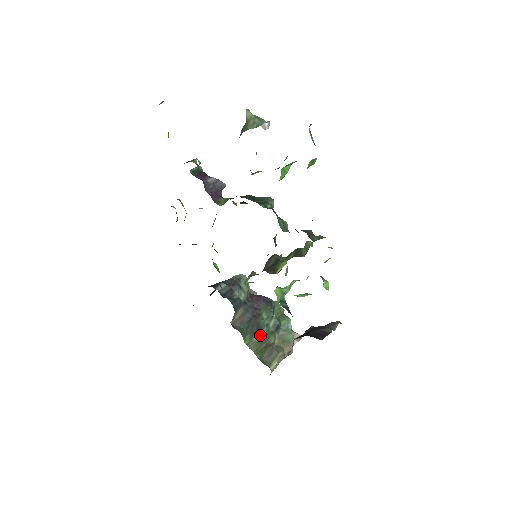
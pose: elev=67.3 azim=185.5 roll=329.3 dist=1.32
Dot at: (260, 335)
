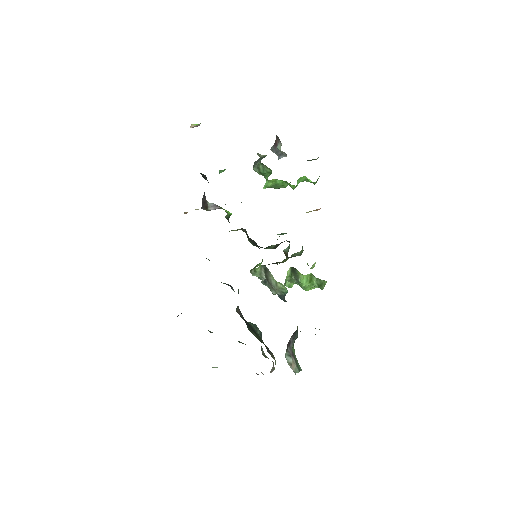
Dot at: (256, 334)
